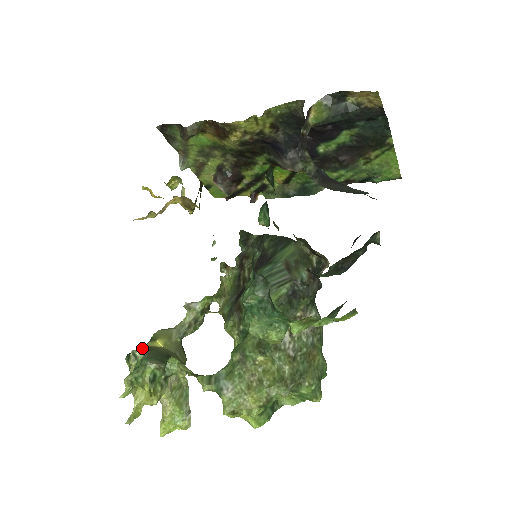
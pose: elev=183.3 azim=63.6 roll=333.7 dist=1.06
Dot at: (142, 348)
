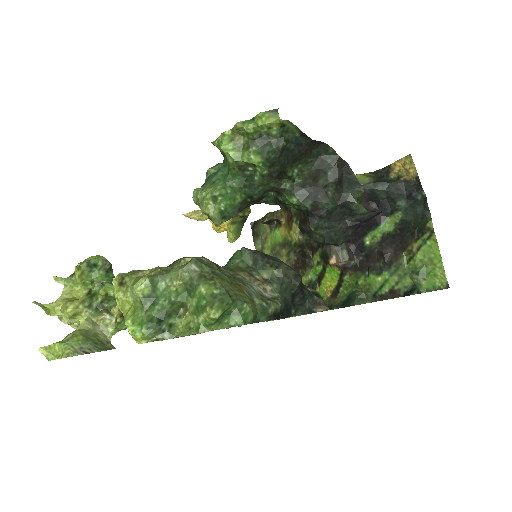
Dot at: occluded
